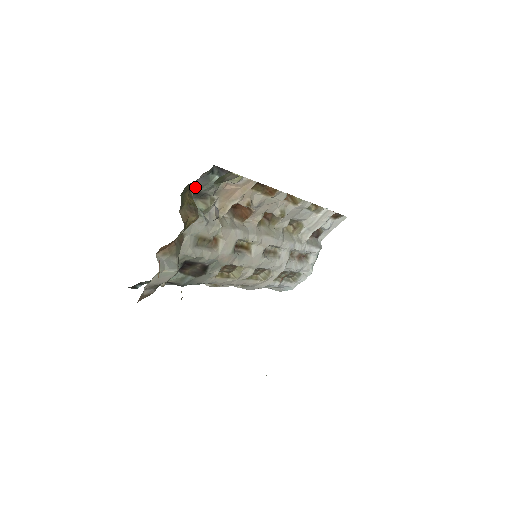
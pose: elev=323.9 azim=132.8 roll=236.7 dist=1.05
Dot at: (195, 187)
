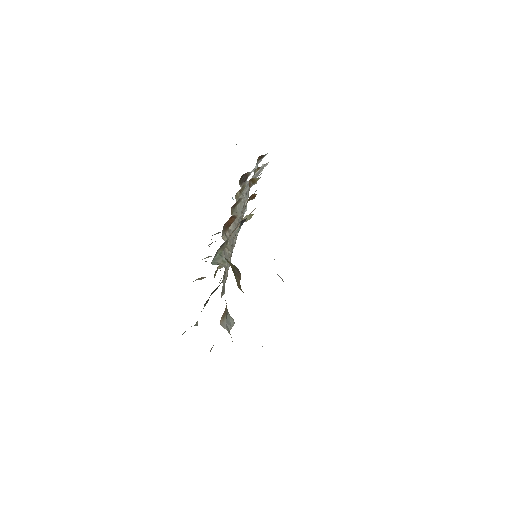
Dot at: occluded
